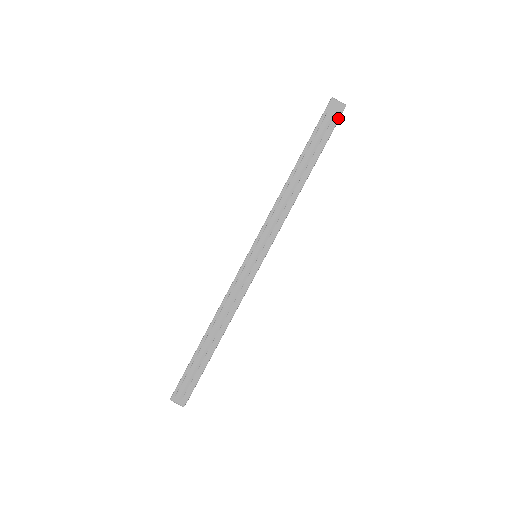
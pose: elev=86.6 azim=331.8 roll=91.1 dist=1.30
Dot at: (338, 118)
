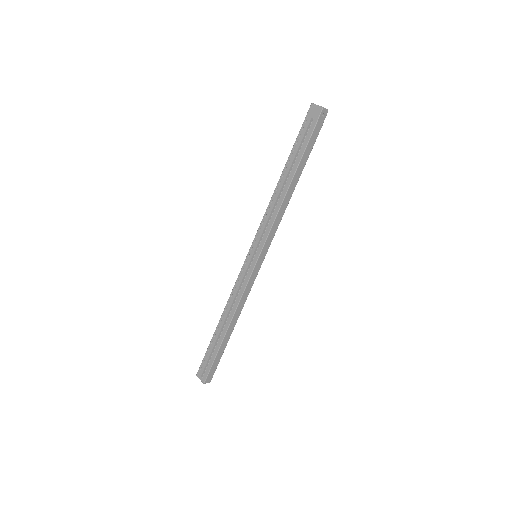
Dot at: (316, 121)
